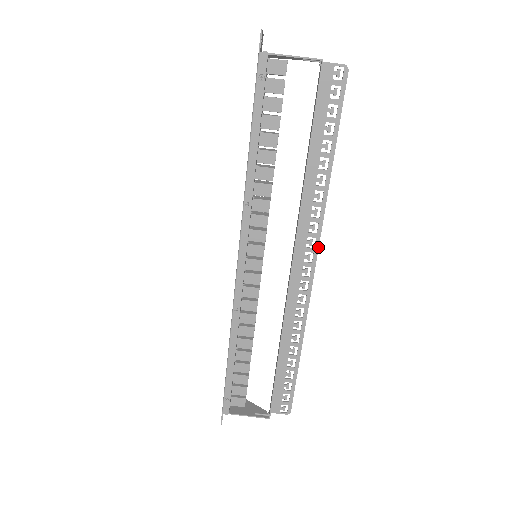
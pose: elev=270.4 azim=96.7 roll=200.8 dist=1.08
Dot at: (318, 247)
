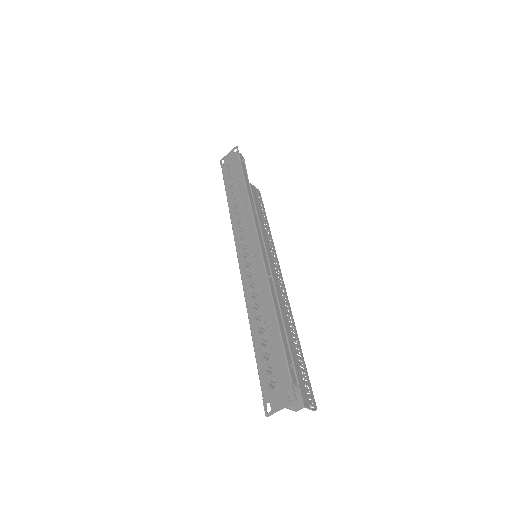
Dot at: (285, 289)
